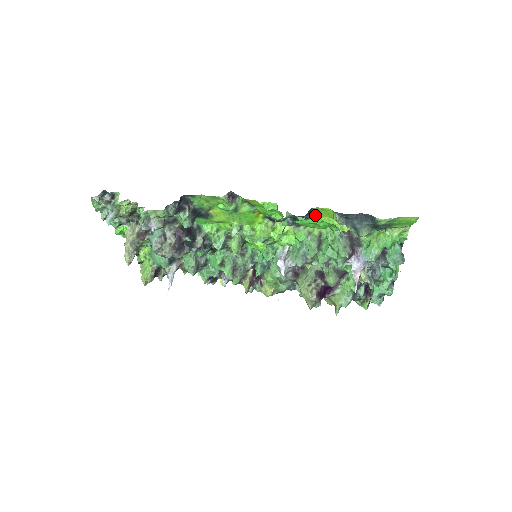
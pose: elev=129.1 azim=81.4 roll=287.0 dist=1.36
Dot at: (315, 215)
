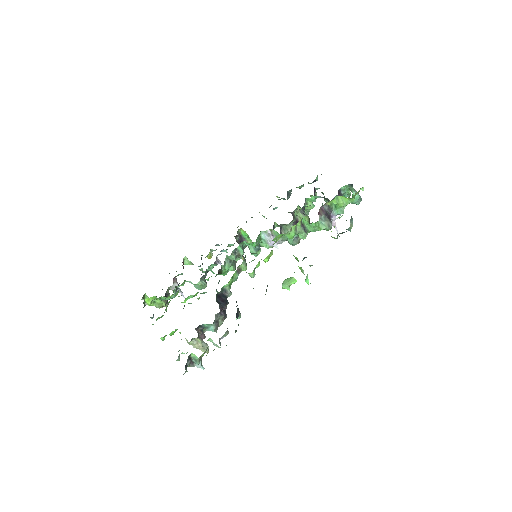
Dot at: occluded
